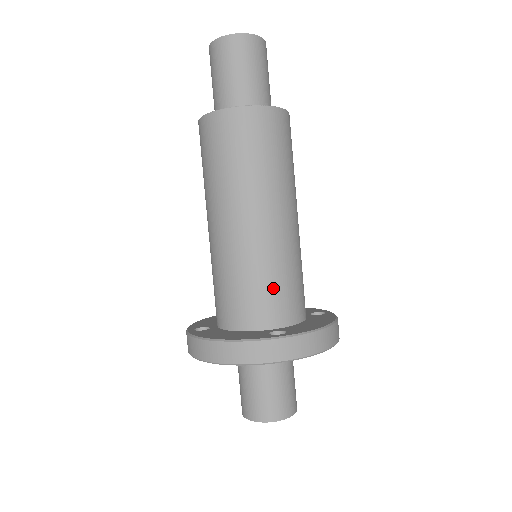
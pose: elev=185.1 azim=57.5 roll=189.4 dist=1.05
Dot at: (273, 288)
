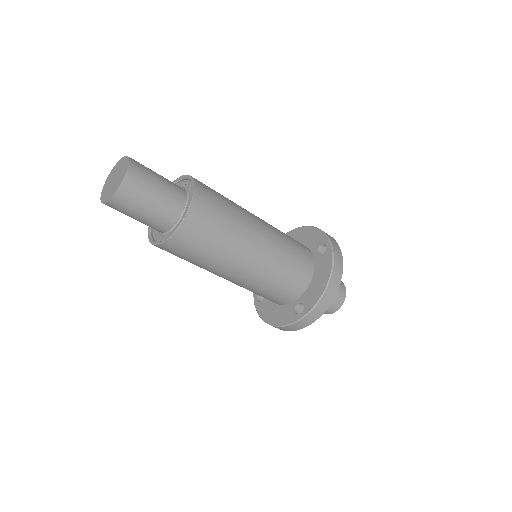
Dot at: (279, 288)
